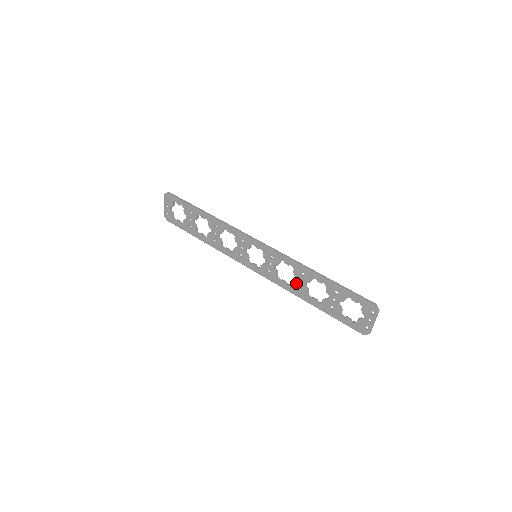
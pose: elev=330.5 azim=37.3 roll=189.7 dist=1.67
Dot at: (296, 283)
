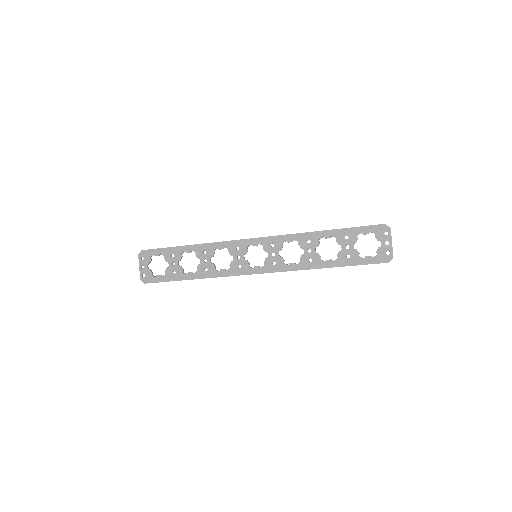
Dot at: (306, 255)
